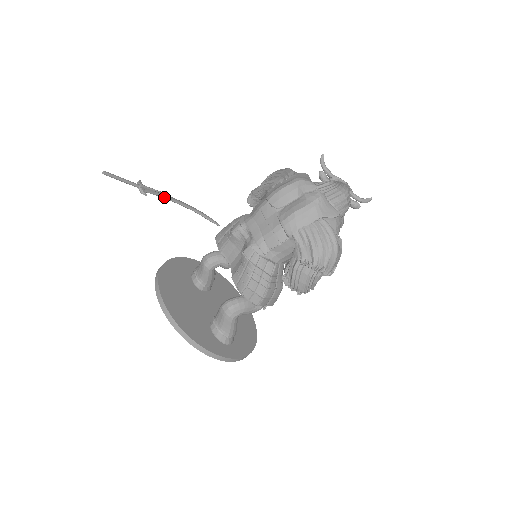
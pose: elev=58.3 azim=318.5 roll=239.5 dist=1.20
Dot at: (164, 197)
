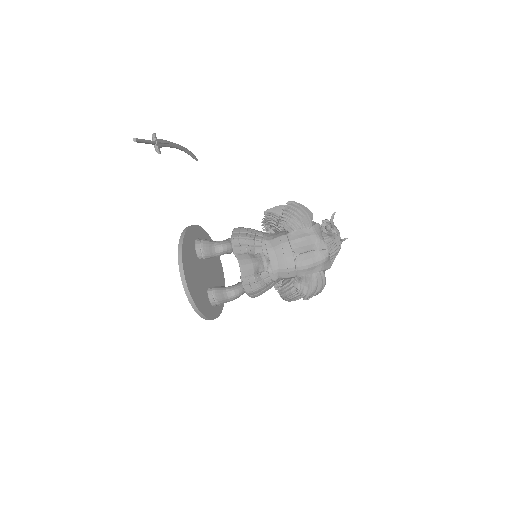
Dot at: (169, 146)
